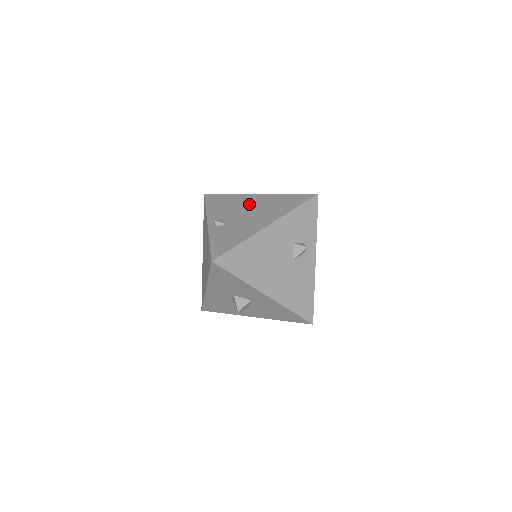
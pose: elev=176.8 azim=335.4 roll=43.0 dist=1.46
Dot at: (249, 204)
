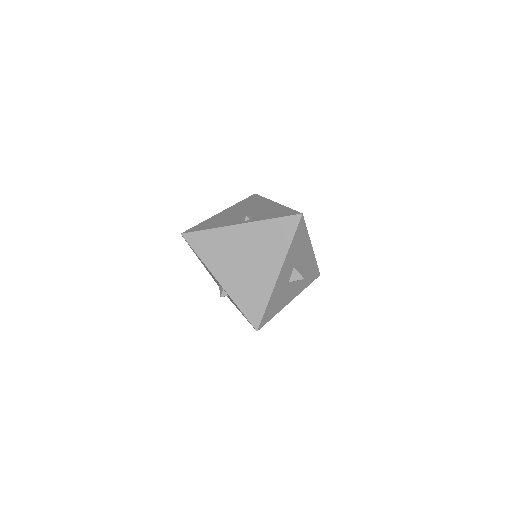
Dot at: (233, 212)
